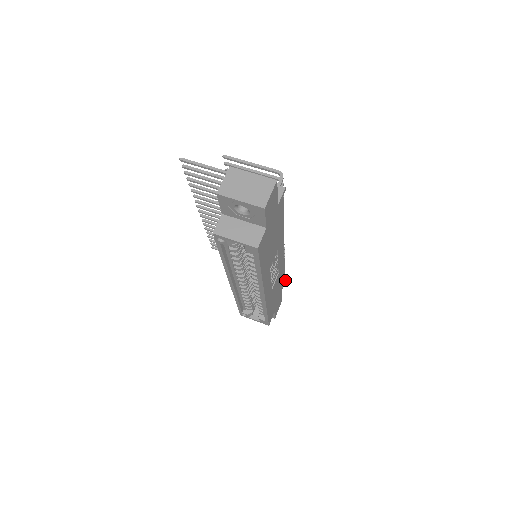
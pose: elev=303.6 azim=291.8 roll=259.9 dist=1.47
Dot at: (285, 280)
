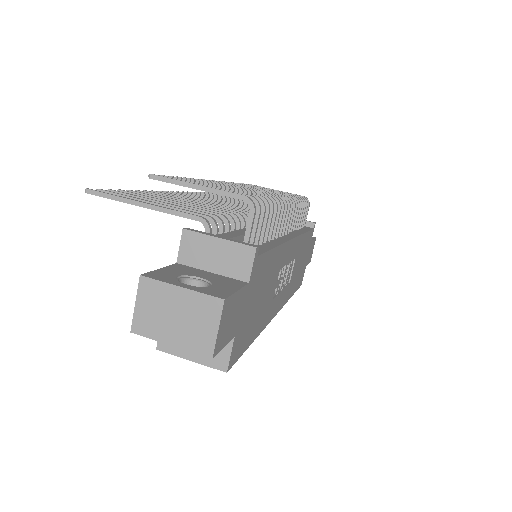
Dot at: (314, 225)
